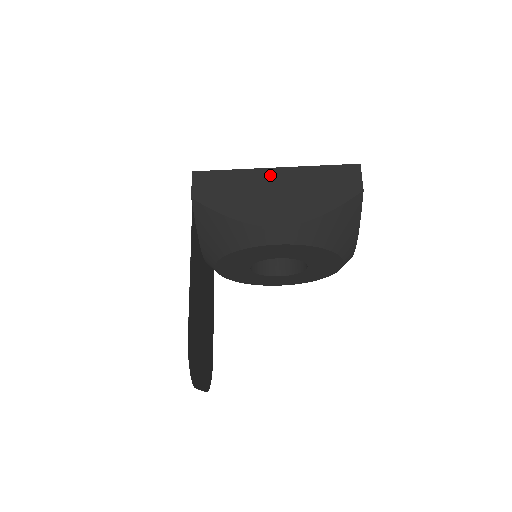
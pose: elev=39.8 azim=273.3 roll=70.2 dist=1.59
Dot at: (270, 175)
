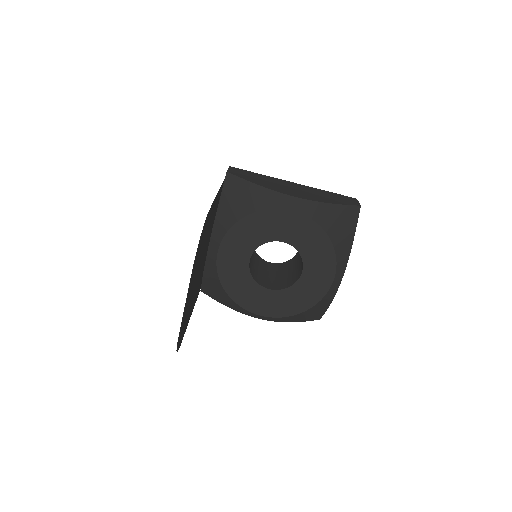
Dot at: (289, 183)
